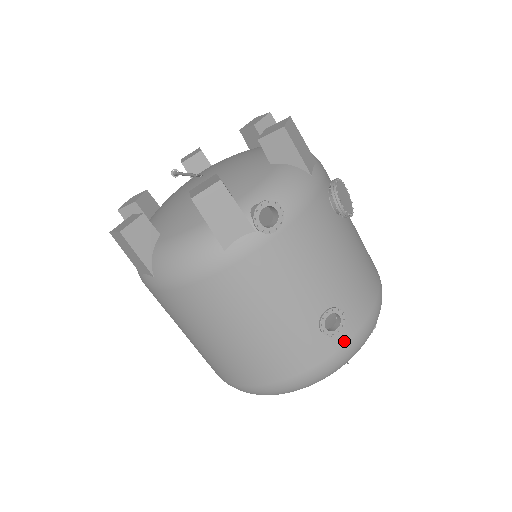
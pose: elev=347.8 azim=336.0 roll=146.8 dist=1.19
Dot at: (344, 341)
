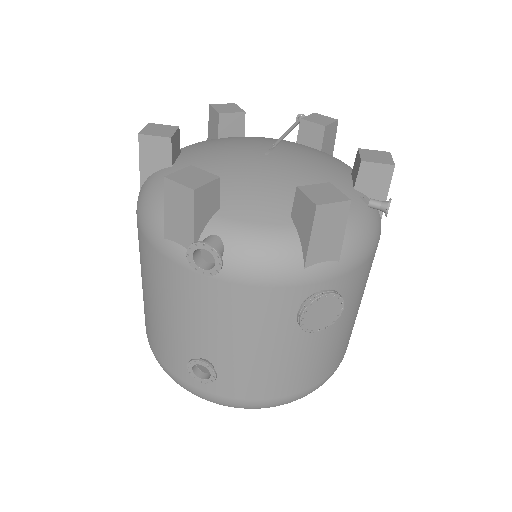
Dot at: (207, 389)
